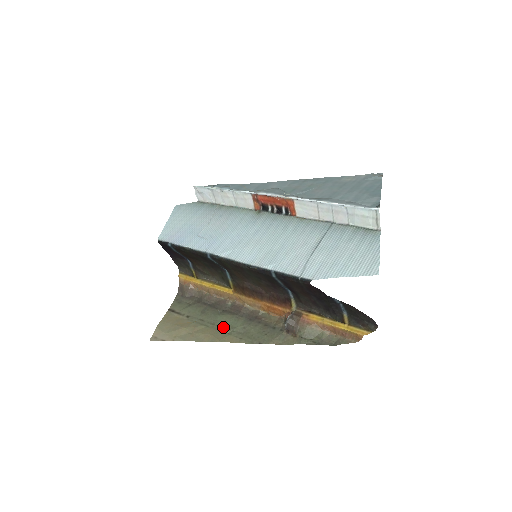
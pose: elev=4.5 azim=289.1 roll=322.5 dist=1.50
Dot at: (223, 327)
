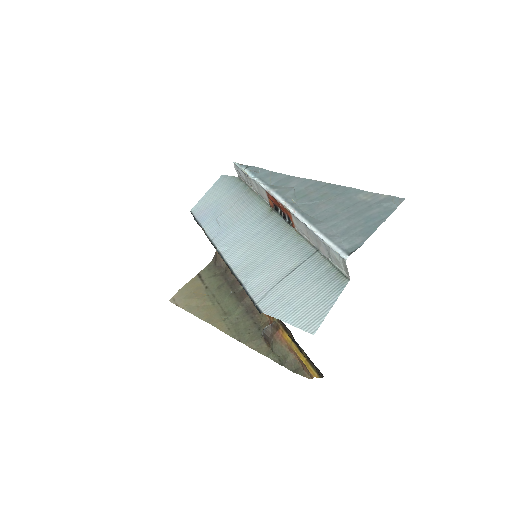
Dot at: (224, 310)
